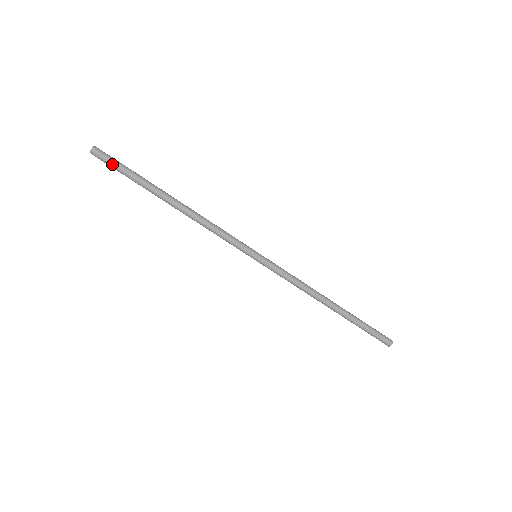
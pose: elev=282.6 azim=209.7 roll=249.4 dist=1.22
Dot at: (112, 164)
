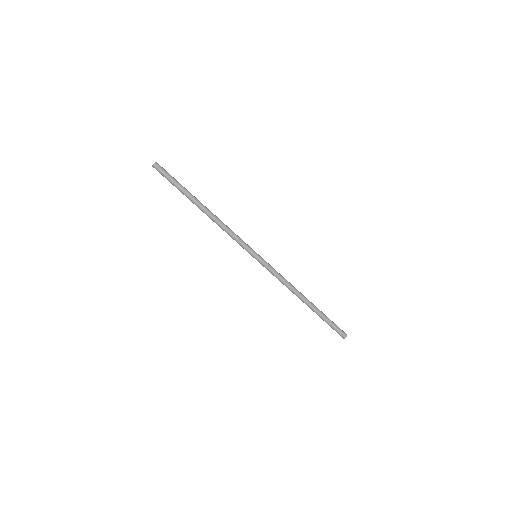
Dot at: (165, 177)
